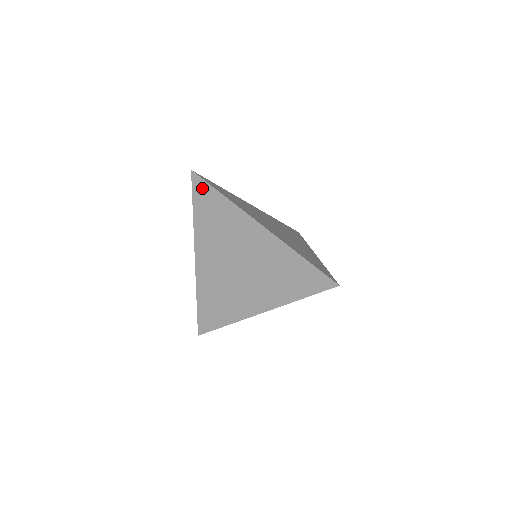
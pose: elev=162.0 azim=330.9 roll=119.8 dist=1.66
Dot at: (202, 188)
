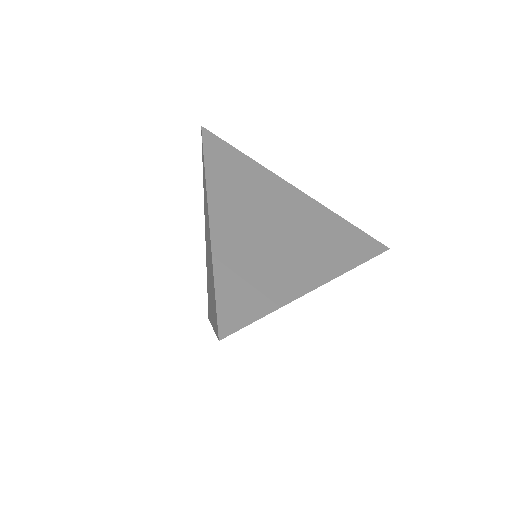
Dot at: (202, 151)
